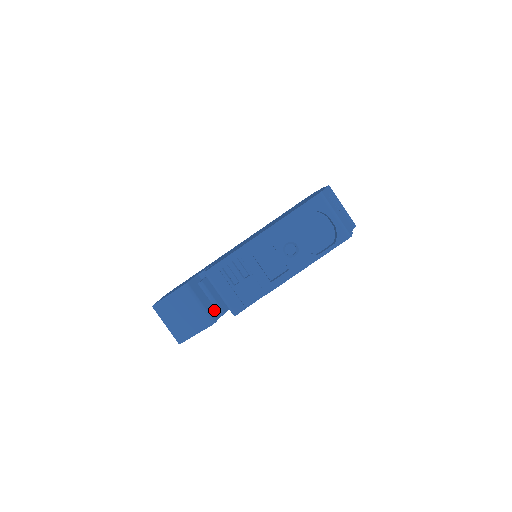
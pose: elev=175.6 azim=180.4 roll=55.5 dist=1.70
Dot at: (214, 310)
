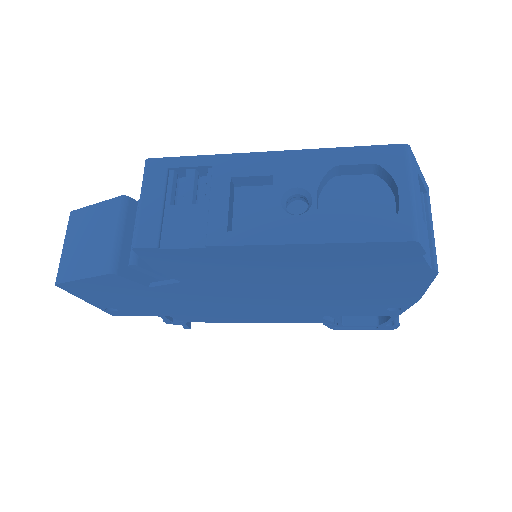
Dot at: occluded
